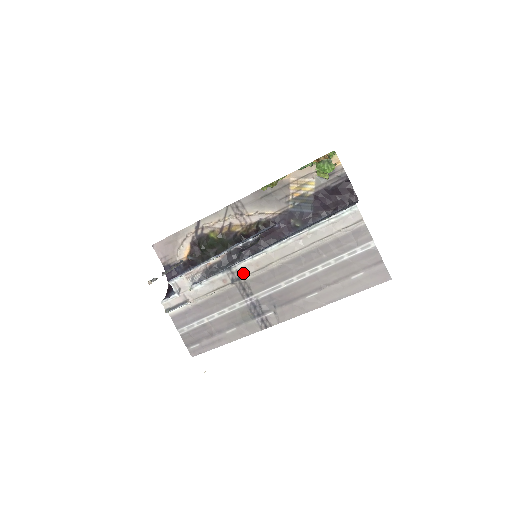
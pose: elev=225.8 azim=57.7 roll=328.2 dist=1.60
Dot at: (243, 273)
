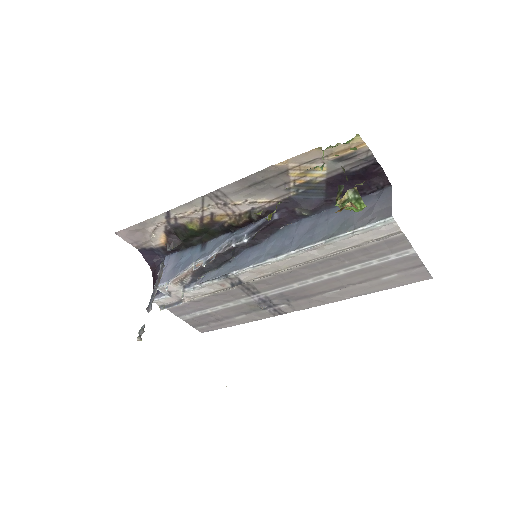
Dot at: (244, 279)
